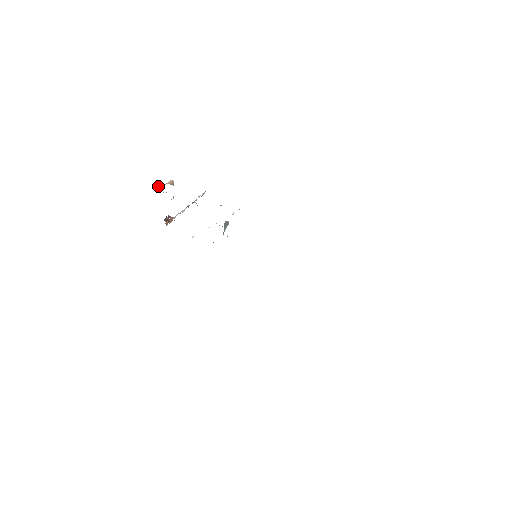
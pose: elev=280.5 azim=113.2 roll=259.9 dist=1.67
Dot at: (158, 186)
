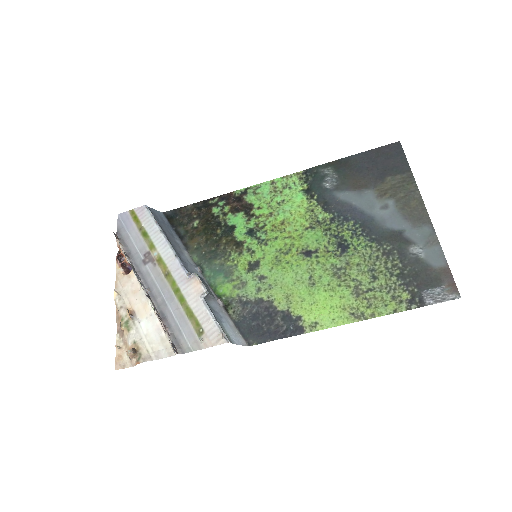
Dot at: (119, 349)
